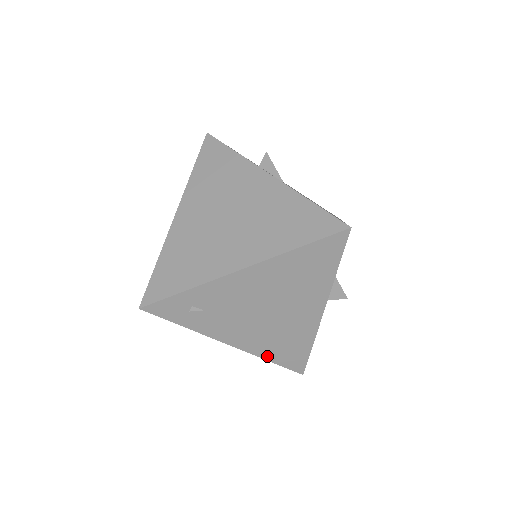
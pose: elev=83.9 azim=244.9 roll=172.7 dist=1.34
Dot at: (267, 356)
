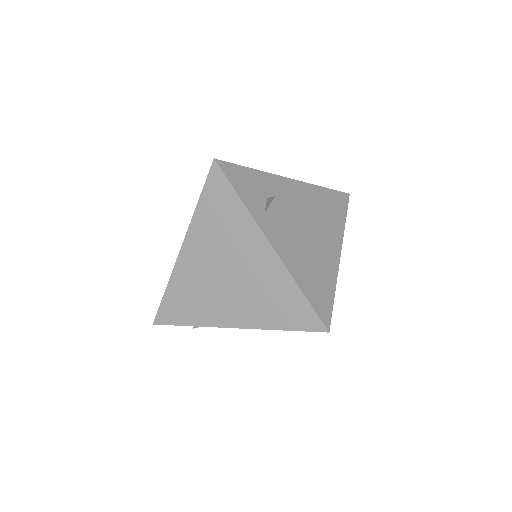
Dot at: occluded
